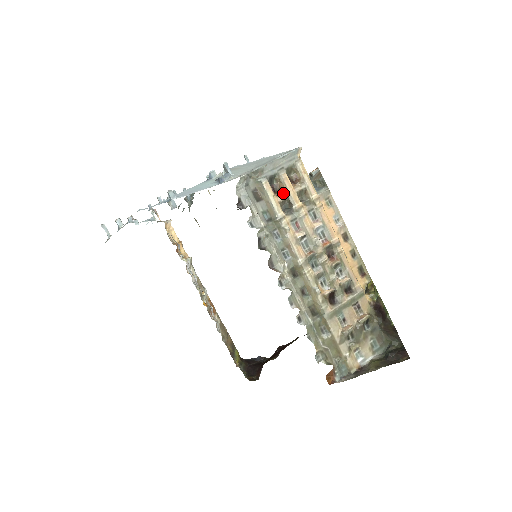
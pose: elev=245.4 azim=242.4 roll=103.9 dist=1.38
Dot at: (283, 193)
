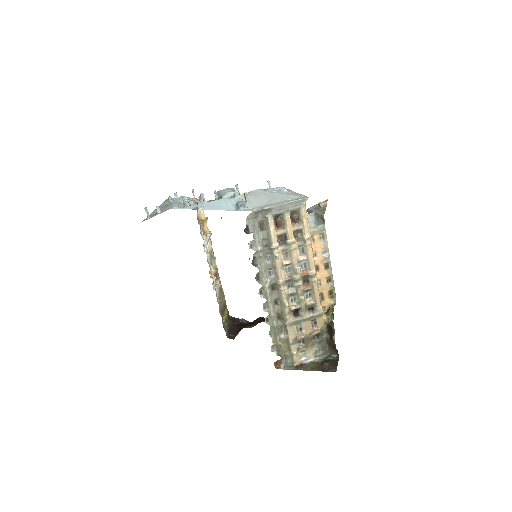
Dot at: (283, 229)
